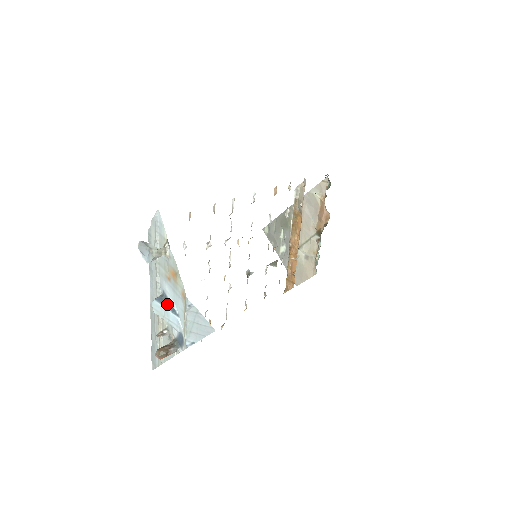
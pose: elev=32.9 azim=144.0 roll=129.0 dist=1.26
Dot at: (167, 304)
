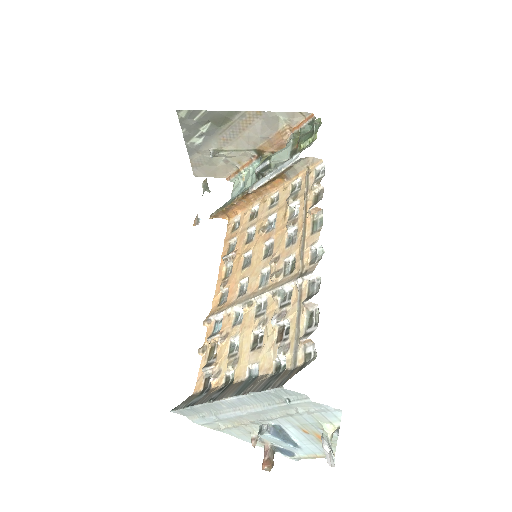
Dot at: (286, 439)
